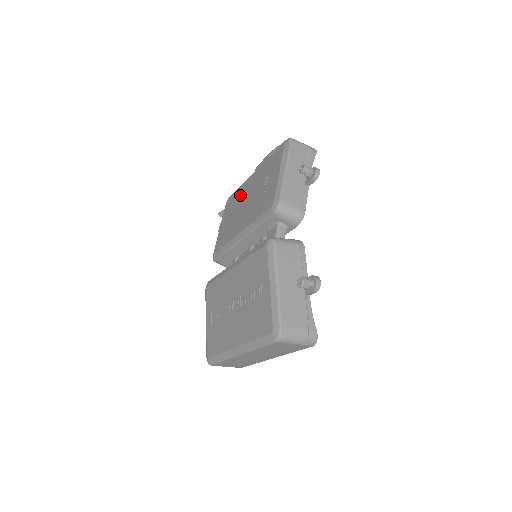
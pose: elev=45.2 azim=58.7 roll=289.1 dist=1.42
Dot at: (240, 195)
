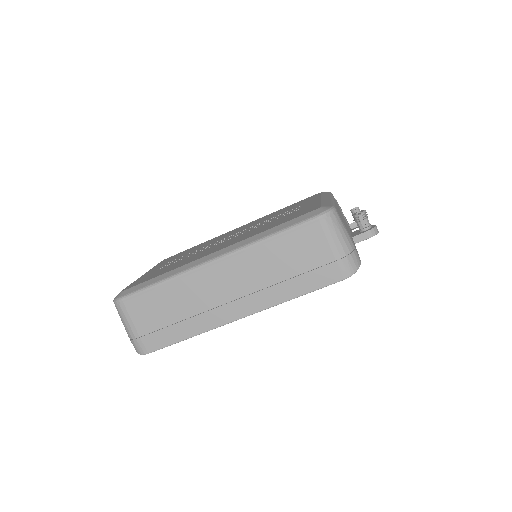
Dot at: occluded
